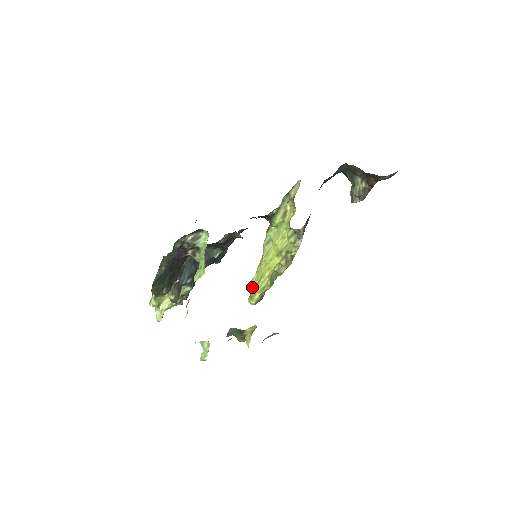
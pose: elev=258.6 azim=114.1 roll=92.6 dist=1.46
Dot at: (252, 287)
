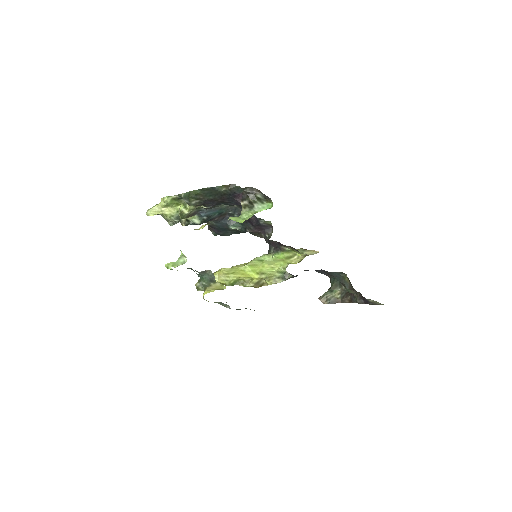
Dot at: (219, 272)
